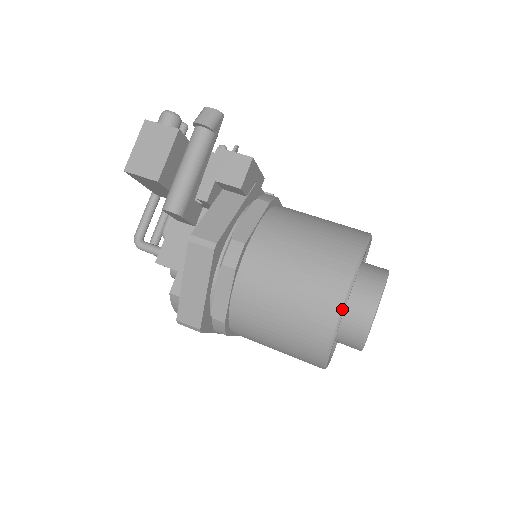
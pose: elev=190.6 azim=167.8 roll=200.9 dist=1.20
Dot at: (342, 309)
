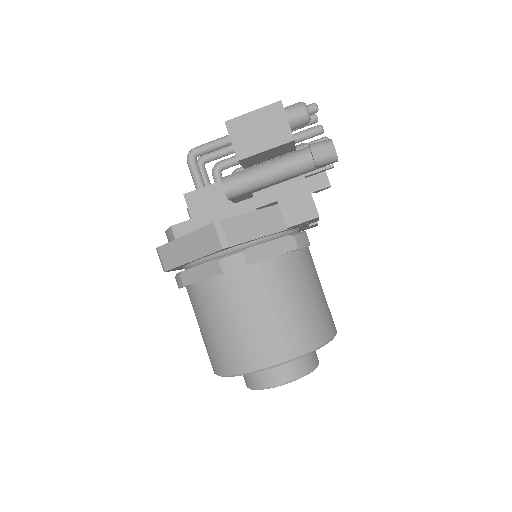
Dot at: (256, 371)
